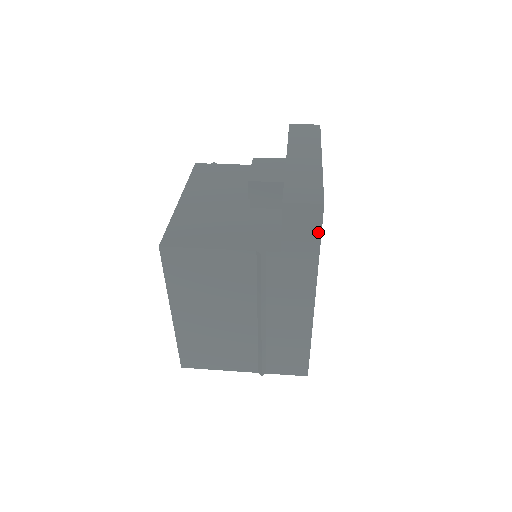
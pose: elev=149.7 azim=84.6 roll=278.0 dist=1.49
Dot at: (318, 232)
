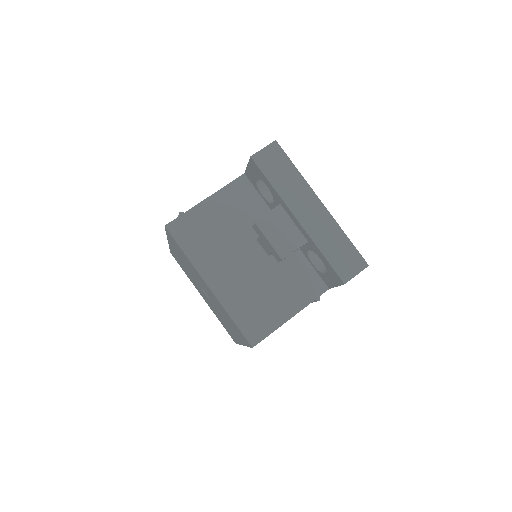
Dot at: occluded
